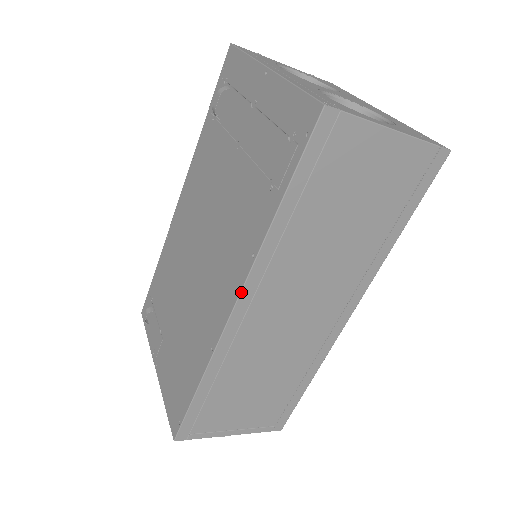
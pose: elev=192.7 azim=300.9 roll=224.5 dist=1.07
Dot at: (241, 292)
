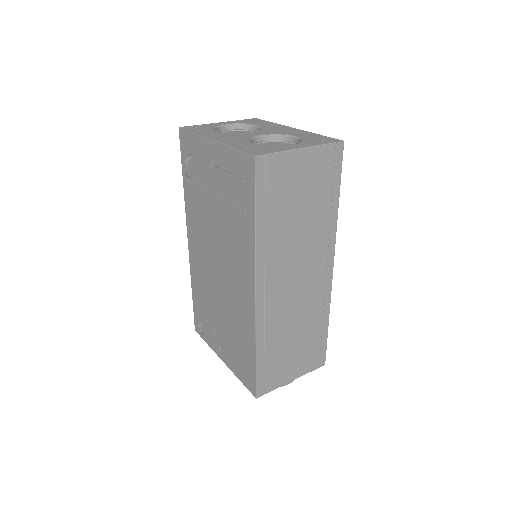
Dot at: (256, 282)
